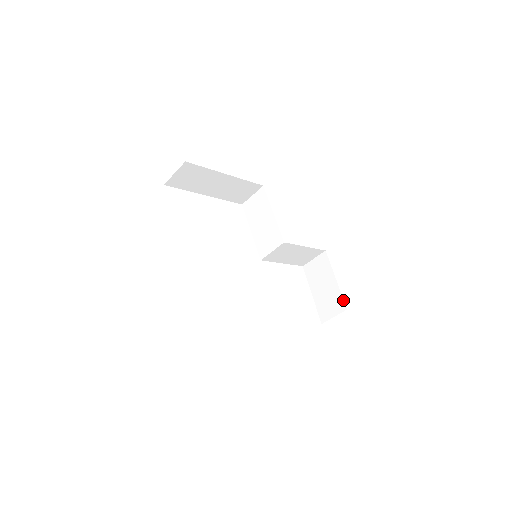
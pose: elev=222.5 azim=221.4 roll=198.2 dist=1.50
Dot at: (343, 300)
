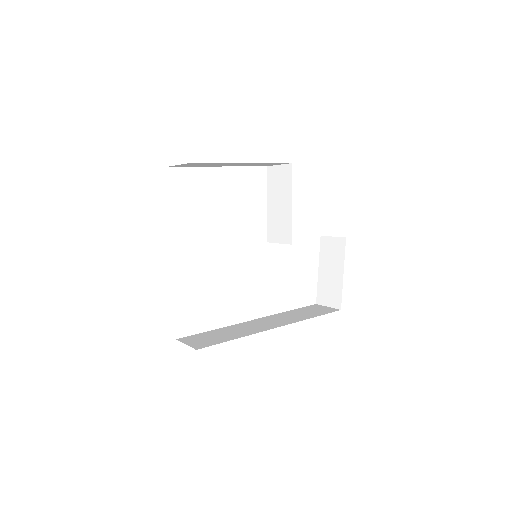
Dot at: (341, 299)
